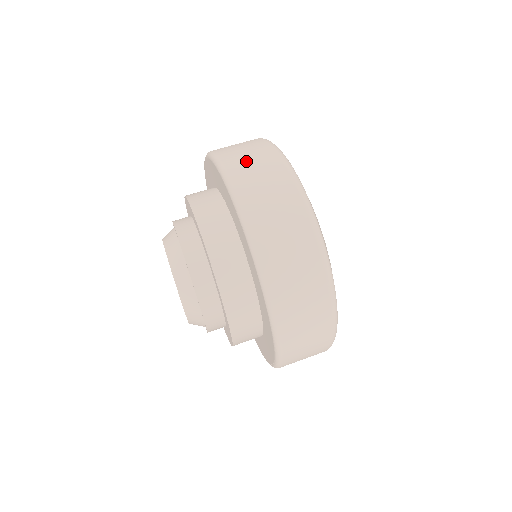
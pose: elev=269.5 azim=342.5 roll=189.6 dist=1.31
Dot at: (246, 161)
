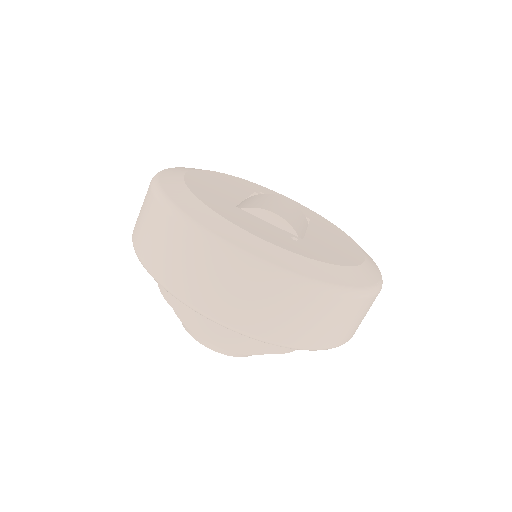
Dot at: (146, 236)
